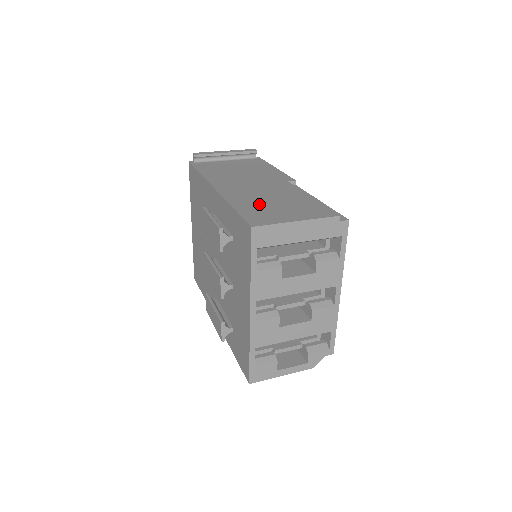
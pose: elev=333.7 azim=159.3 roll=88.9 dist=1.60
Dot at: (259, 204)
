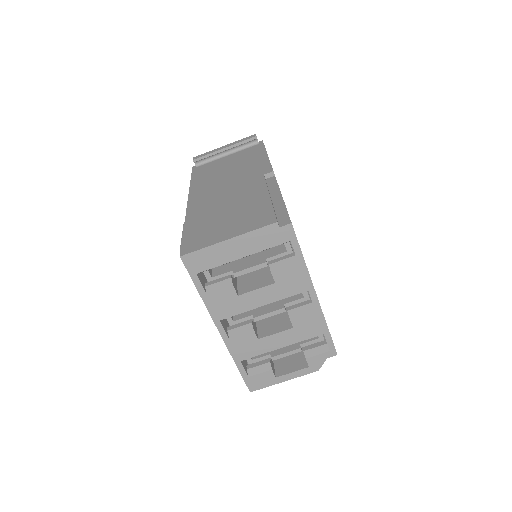
Dot at: (210, 219)
